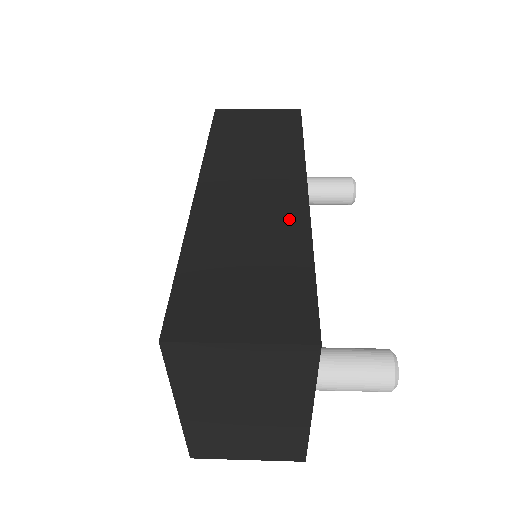
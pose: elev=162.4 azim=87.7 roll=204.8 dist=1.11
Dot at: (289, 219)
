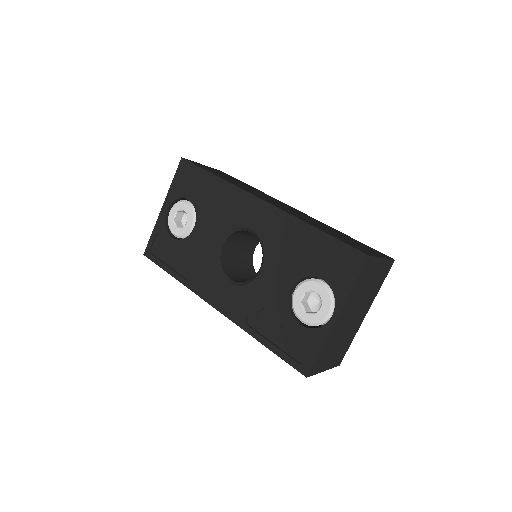
Dot at: (315, 220)
